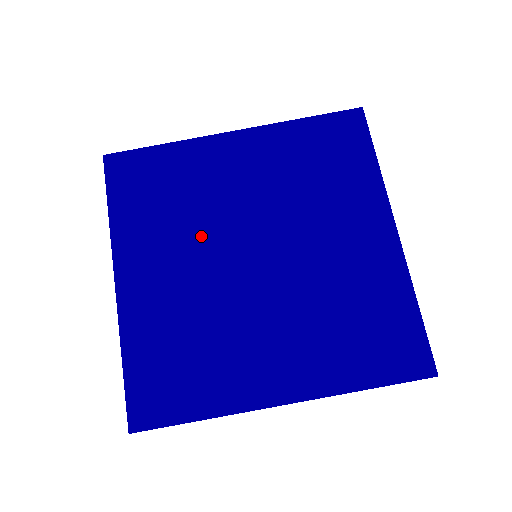
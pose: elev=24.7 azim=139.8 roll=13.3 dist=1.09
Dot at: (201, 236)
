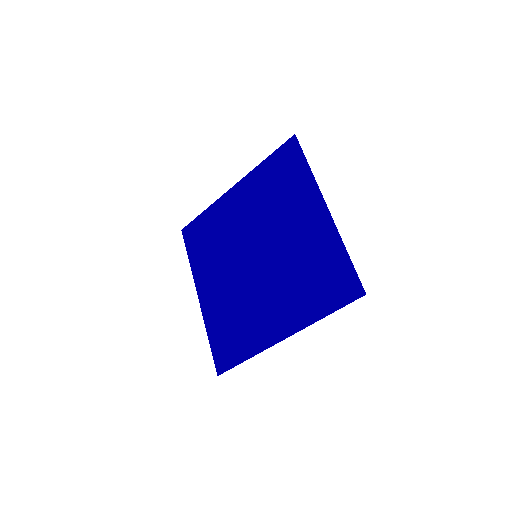
Dot at: (229, 255)
